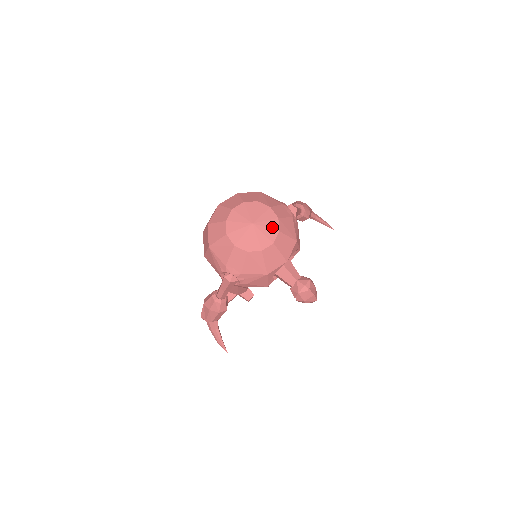
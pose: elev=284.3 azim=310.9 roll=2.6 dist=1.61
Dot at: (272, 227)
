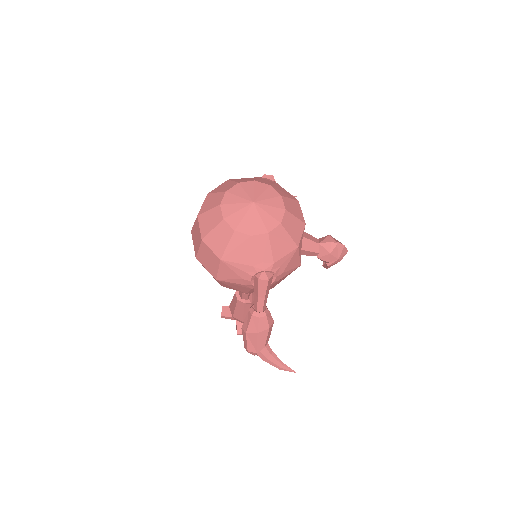
Dot at: (272, 196)
